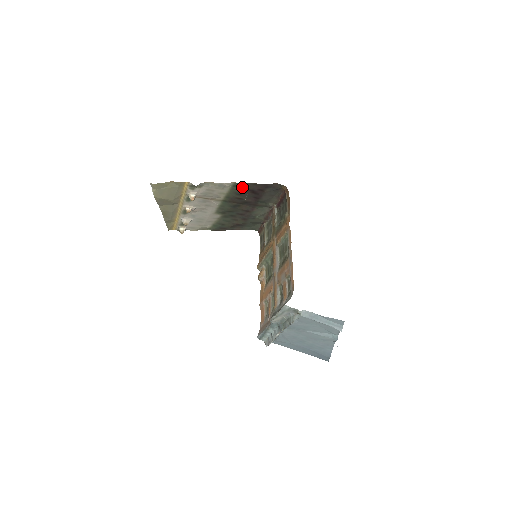
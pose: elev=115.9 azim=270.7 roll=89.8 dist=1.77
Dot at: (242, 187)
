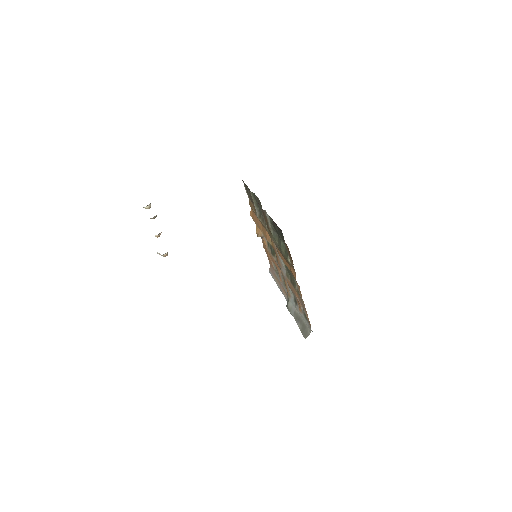
Dot at: occluded
